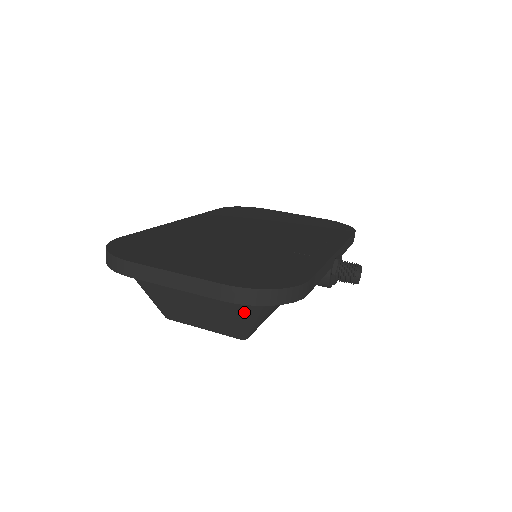
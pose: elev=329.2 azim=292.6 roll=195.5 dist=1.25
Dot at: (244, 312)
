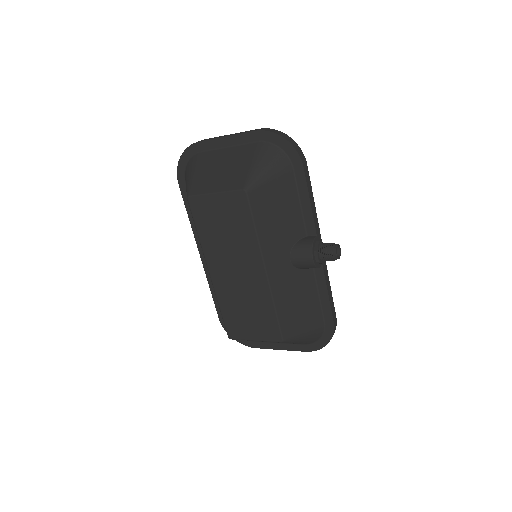
Dot at: (260, 156)
